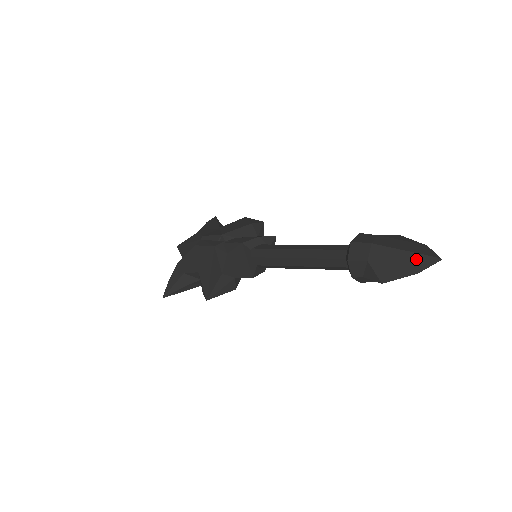
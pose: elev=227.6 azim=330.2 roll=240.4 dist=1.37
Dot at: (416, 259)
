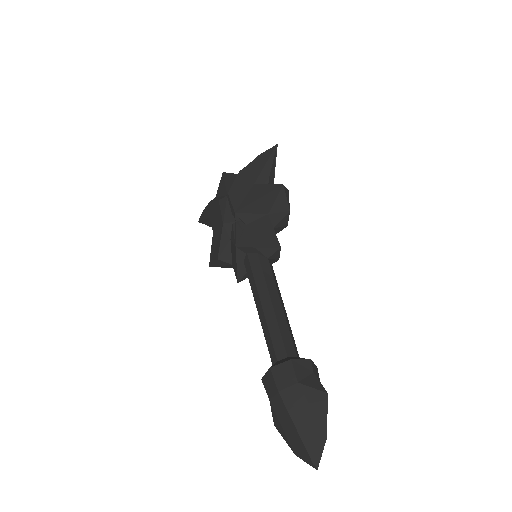
Dot at: (299, 445)
